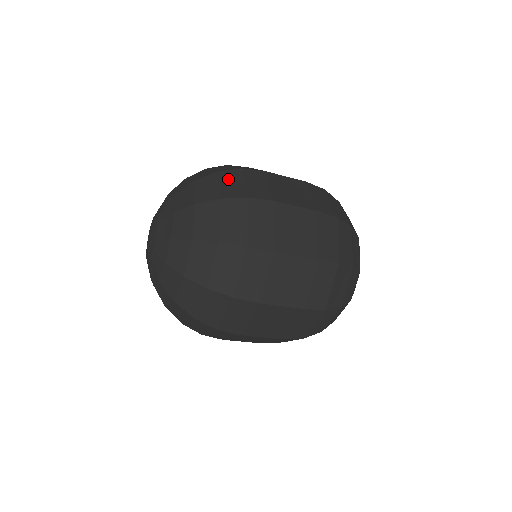
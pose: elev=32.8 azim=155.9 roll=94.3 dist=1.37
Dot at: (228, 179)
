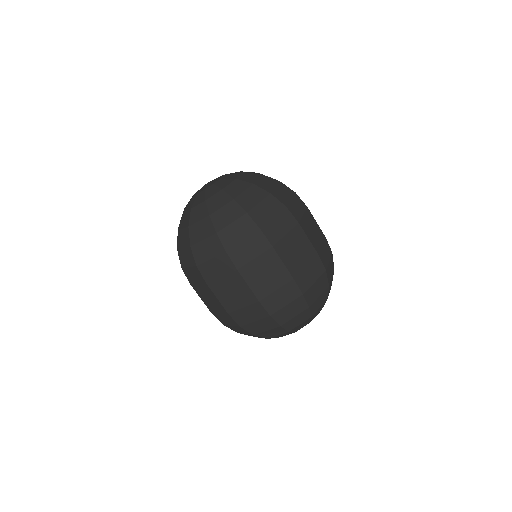
Dot at: (269, 205)
